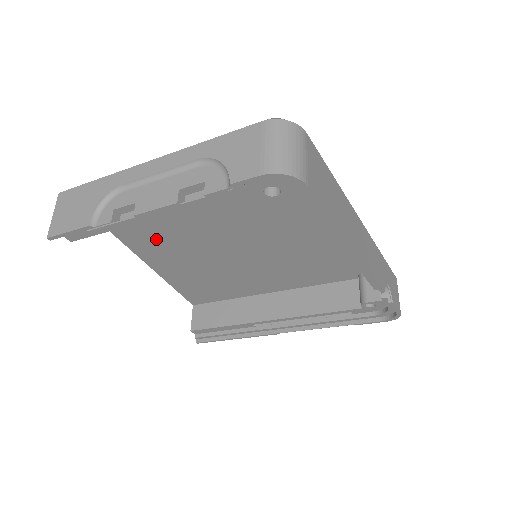
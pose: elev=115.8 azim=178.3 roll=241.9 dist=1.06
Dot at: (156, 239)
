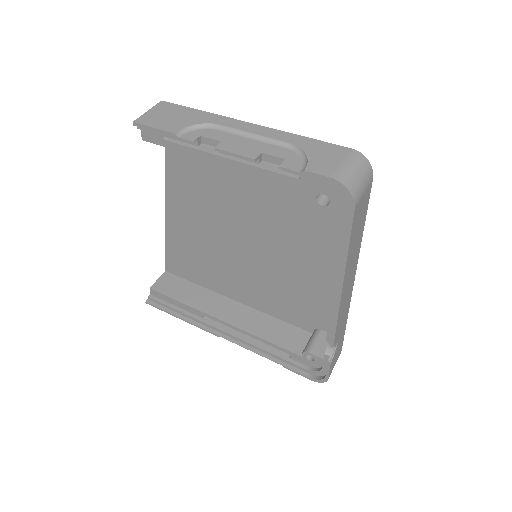
Dot at: (193, 190)
